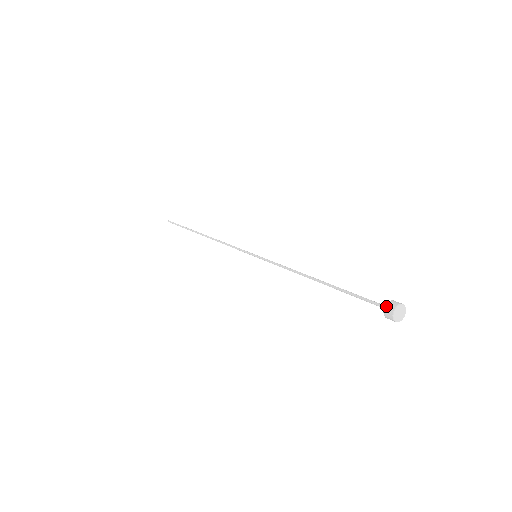
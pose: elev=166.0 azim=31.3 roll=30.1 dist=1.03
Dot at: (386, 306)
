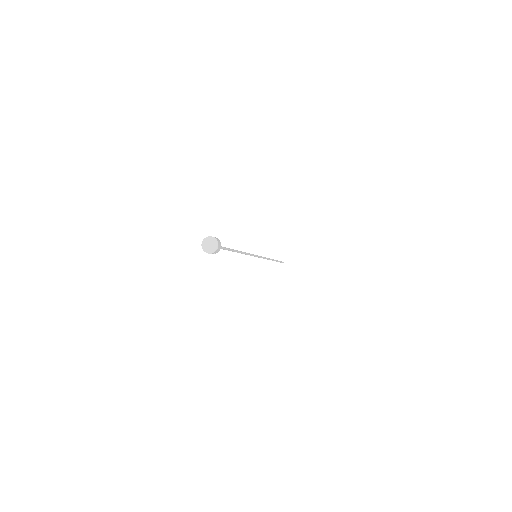
Dot at: (209, 237)
